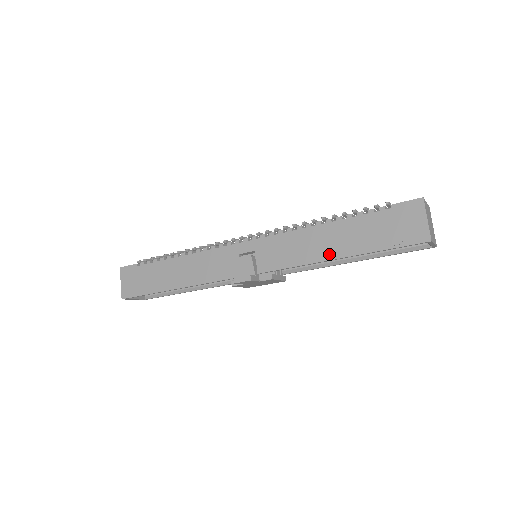
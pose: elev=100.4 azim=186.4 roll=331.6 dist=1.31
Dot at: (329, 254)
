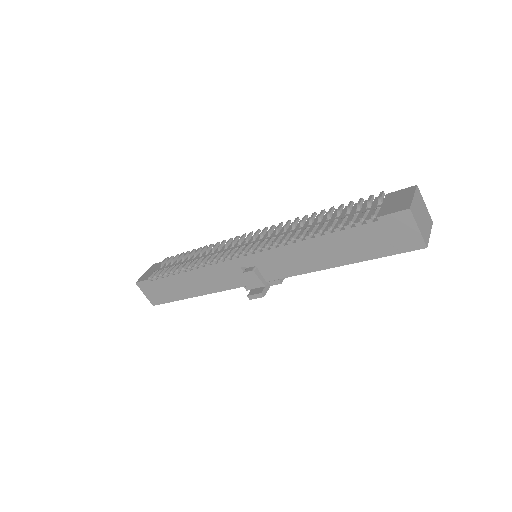
Dot at: (328, 264)
